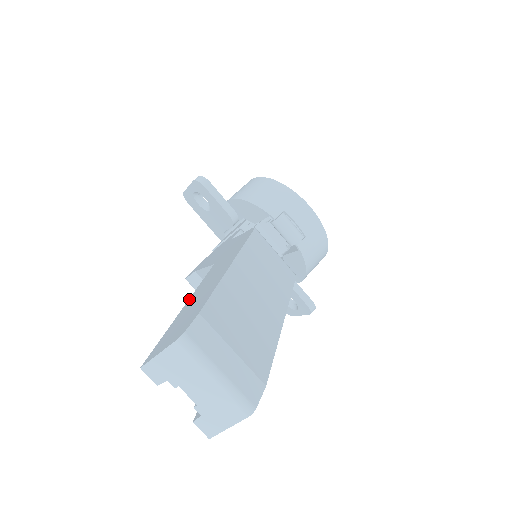
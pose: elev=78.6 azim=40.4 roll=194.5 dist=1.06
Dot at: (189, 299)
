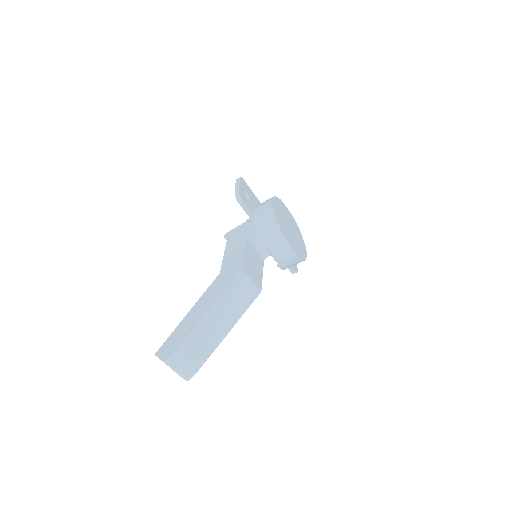
Dot at: (191, 310)
